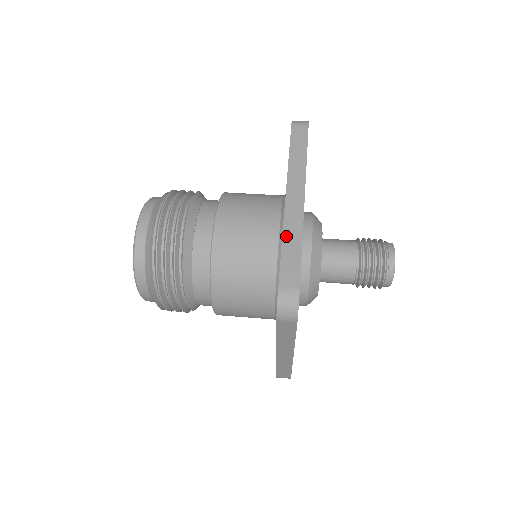
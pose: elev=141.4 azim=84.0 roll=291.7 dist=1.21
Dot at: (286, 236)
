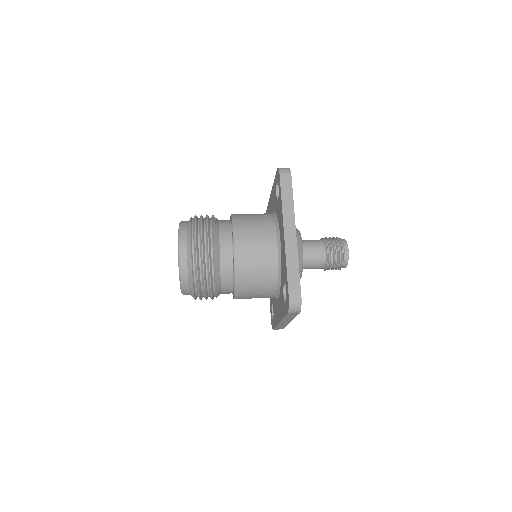
Dot at: (288, 261)
